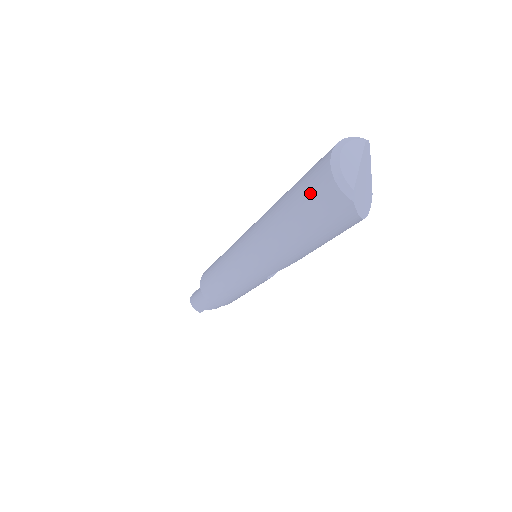
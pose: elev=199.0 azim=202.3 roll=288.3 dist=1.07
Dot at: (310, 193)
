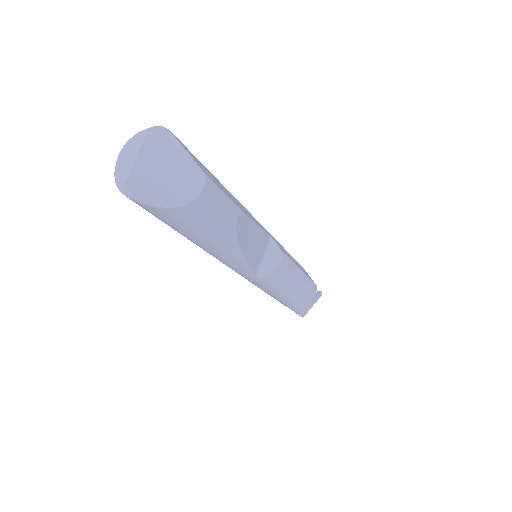
Dot at: occluded
